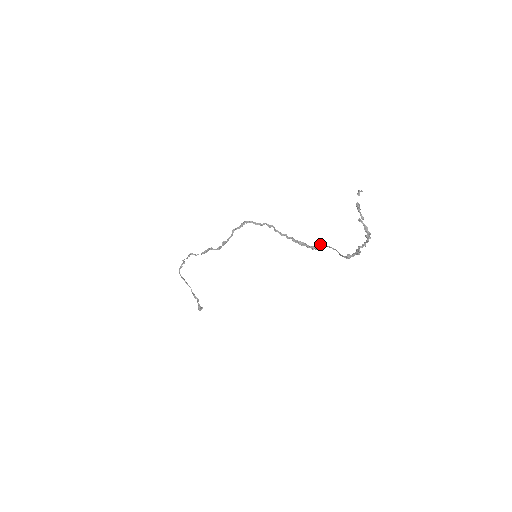
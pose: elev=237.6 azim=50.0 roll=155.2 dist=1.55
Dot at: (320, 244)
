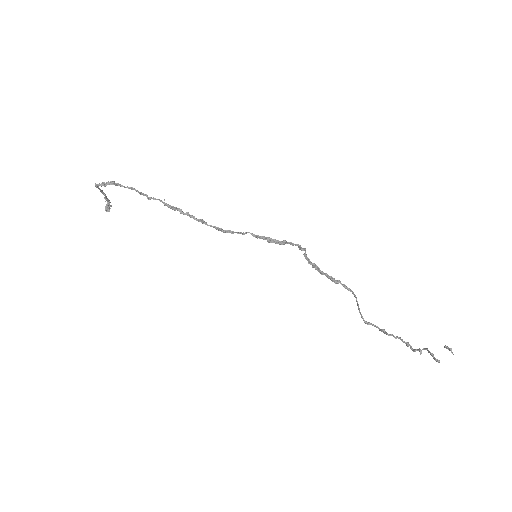
Dot at: (345, 286)
